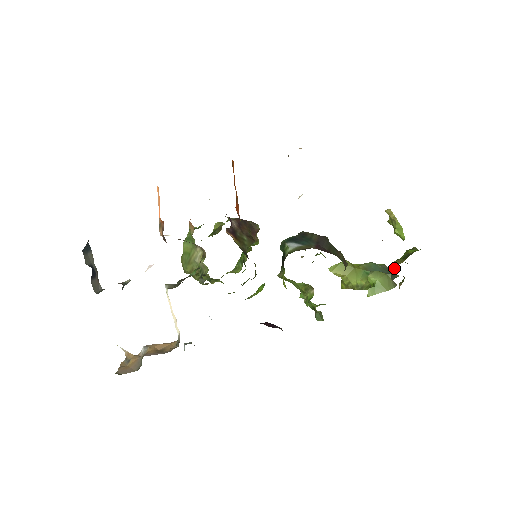
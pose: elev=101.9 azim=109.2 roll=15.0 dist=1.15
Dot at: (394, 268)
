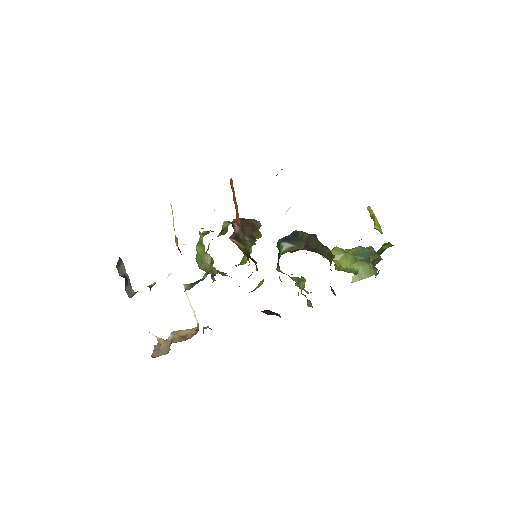
Dot at: (371, 262)
